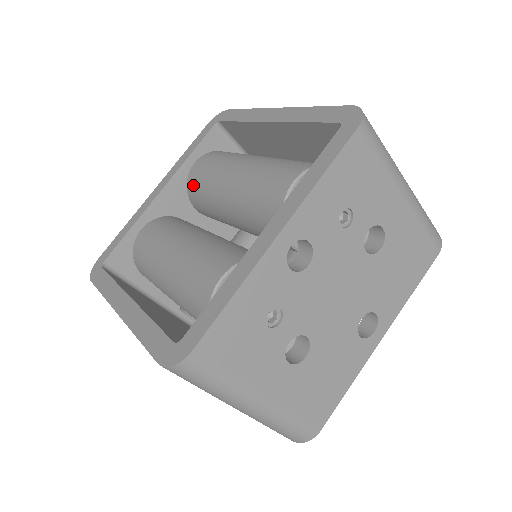
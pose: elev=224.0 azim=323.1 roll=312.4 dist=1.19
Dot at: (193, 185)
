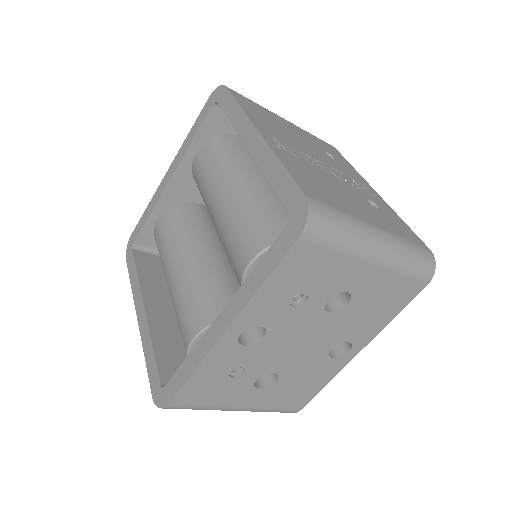
Dot at: (195, 181)
